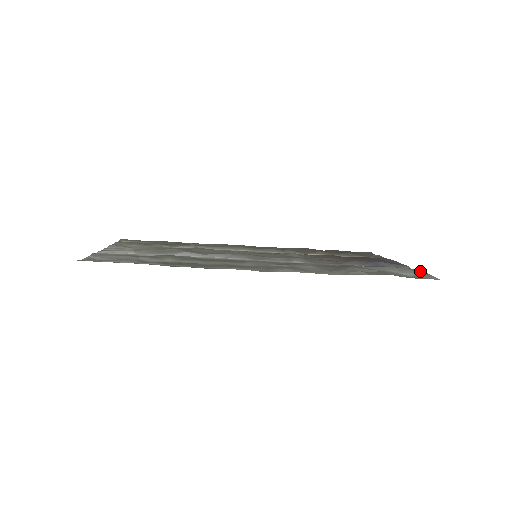
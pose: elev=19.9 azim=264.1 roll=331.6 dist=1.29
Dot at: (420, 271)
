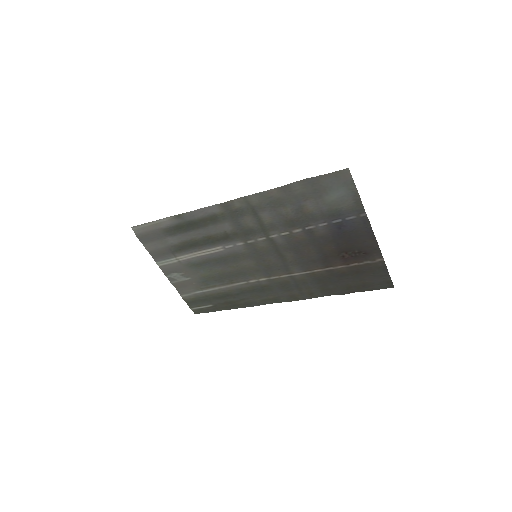
Dot at: (355, 193)
